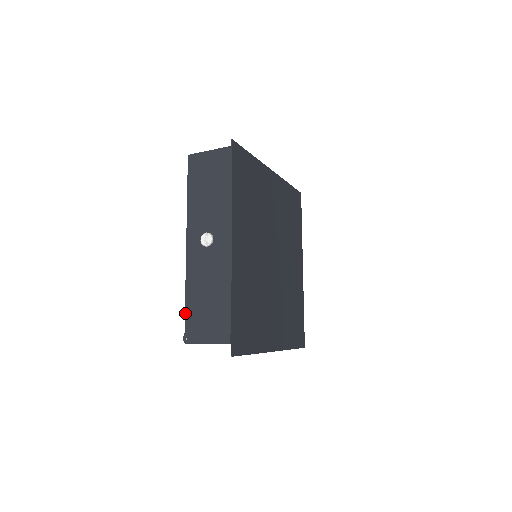
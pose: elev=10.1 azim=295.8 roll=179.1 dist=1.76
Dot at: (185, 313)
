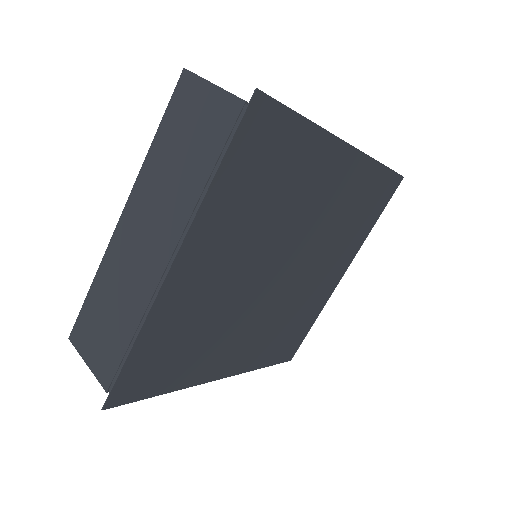
Dot at: occluded
